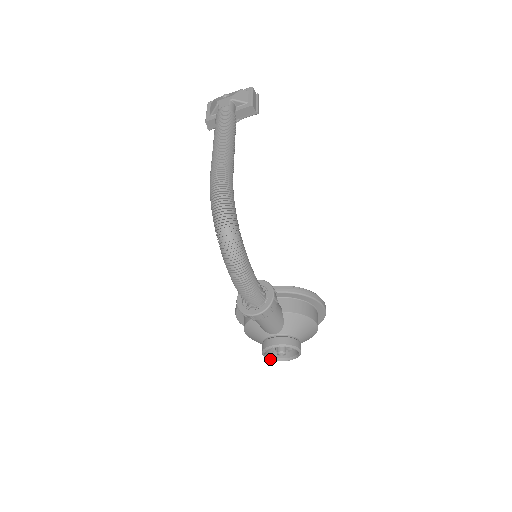
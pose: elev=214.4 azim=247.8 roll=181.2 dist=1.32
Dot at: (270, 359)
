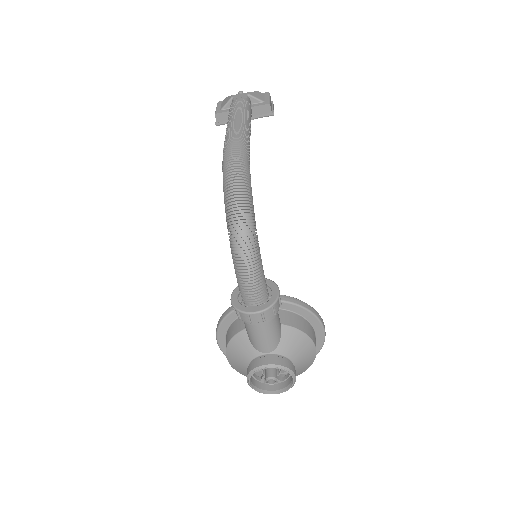
Dot at: (254, 389)
